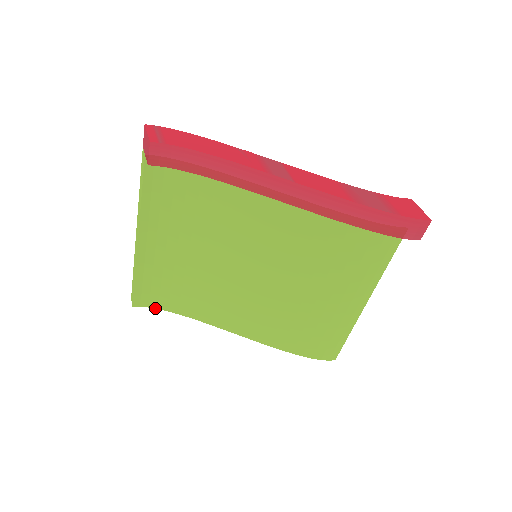
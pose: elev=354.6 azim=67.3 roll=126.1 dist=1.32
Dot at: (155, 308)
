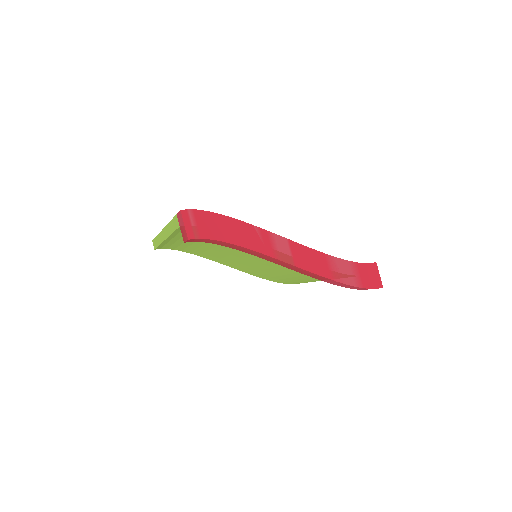
Dot at: (172, 249)
